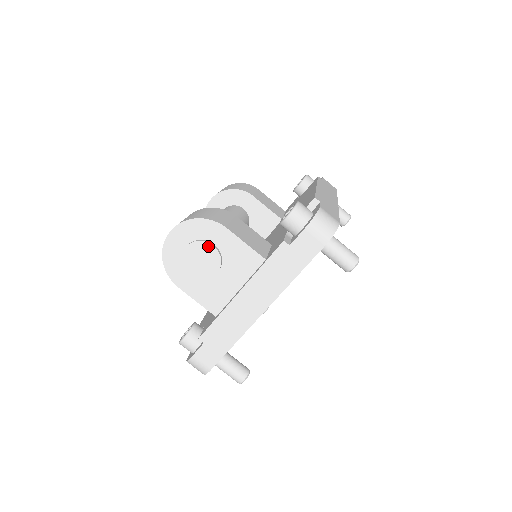
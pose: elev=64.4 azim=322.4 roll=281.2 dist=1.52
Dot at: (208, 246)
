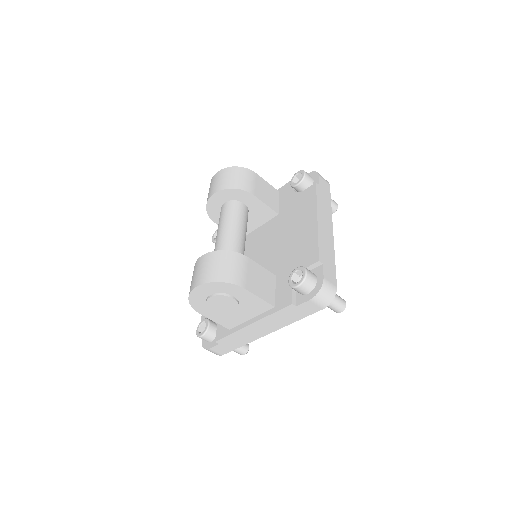
Dot at: (229, 298)
